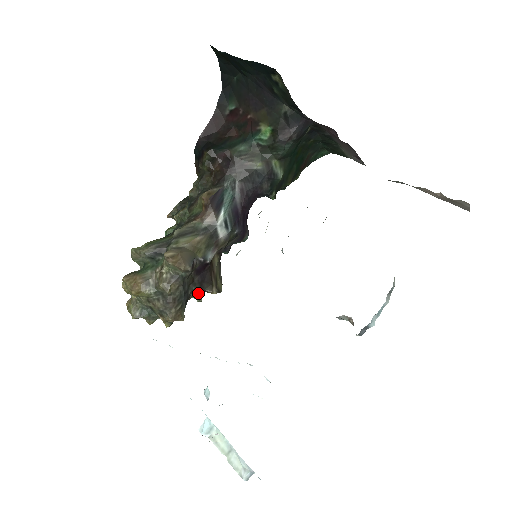
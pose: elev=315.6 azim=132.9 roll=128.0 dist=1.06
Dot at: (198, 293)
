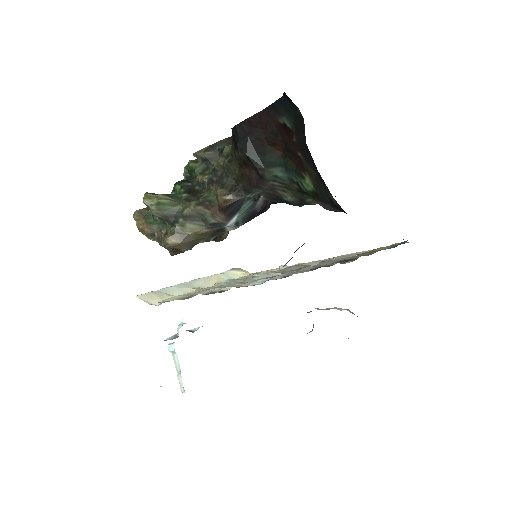
Dot at: occluded
